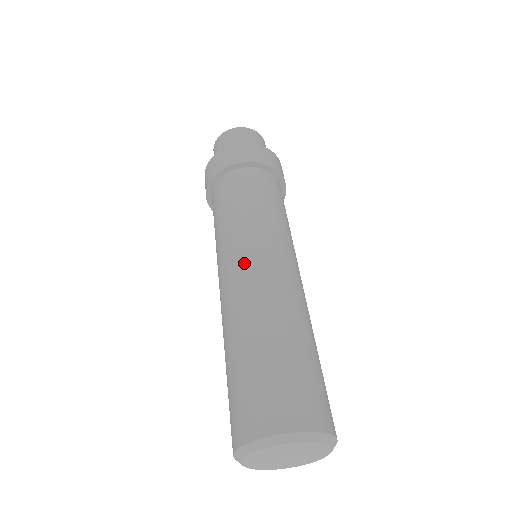
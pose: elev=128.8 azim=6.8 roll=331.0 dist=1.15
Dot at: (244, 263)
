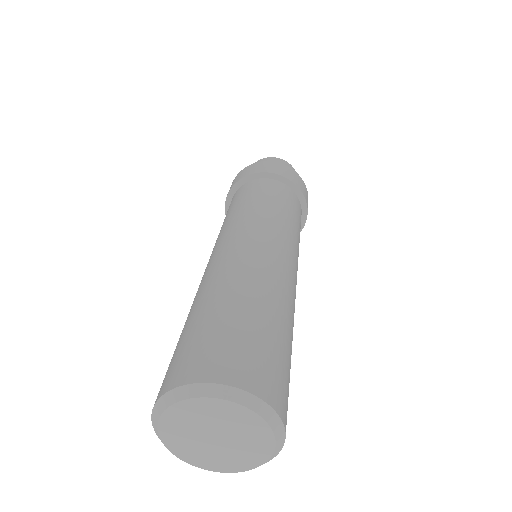
Dot at: (216, 250)
